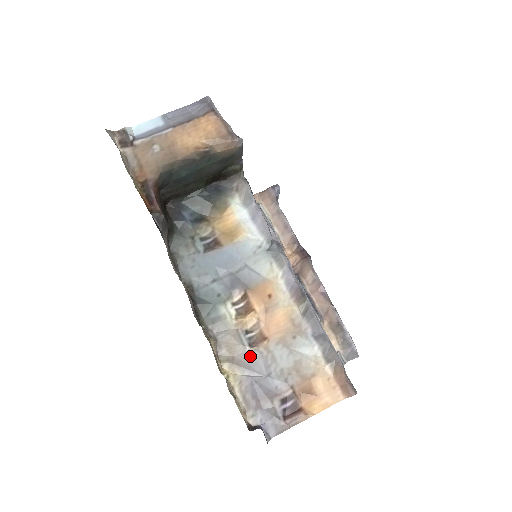
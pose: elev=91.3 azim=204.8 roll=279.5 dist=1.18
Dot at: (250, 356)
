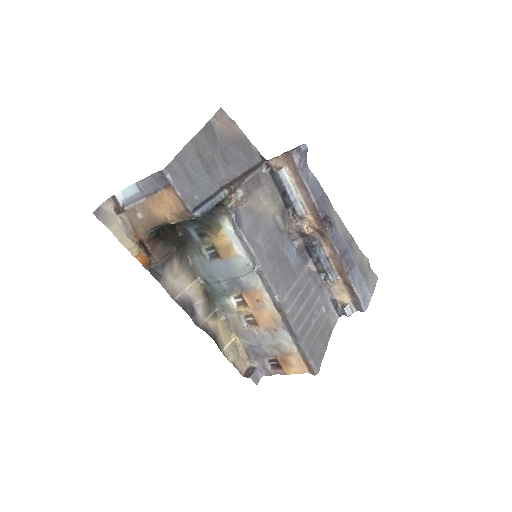
Dot at: (248, 332)
